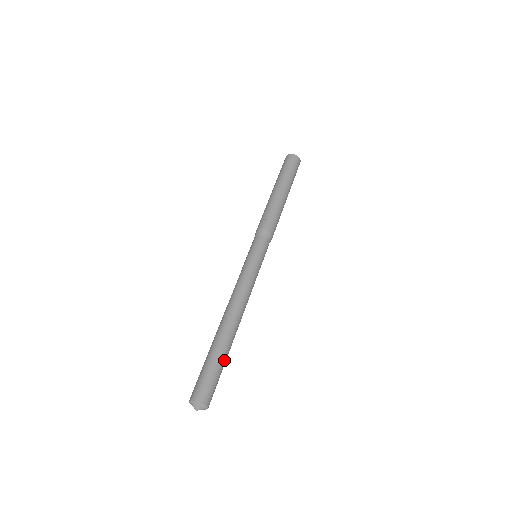
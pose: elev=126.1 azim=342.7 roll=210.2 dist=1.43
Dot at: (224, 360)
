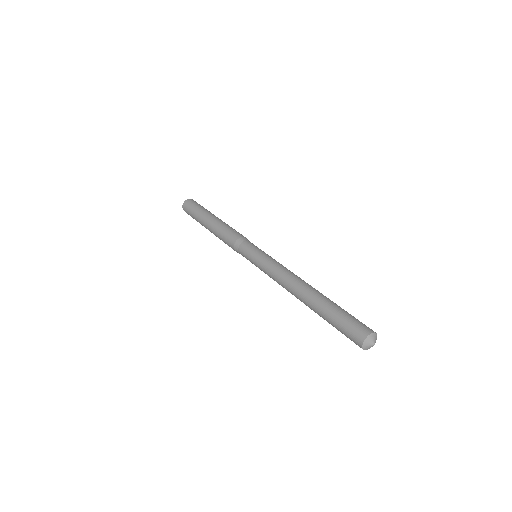
Dot at: occluded
